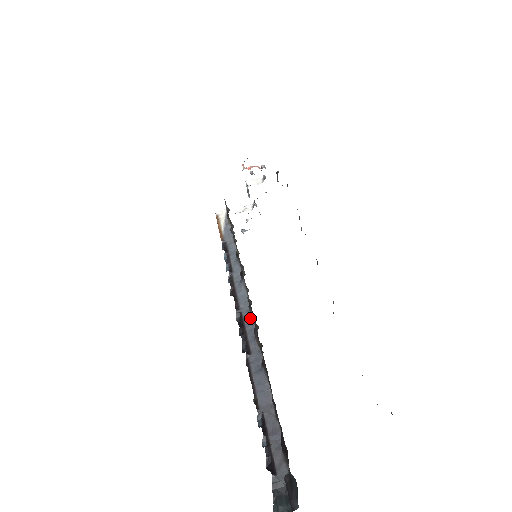
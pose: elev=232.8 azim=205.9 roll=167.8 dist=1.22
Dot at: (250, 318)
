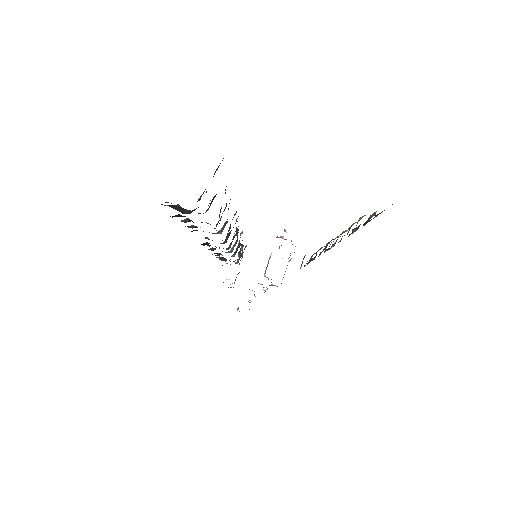
Dot at: occluded
